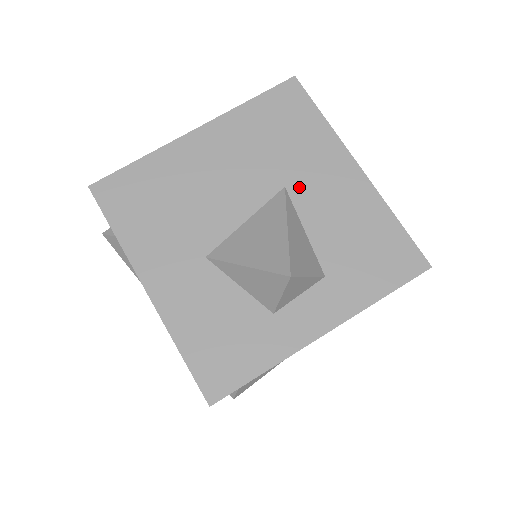
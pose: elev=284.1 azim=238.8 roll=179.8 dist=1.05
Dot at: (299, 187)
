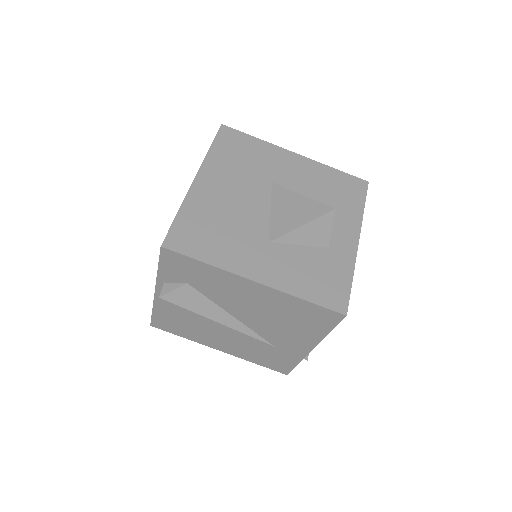
Dot at: (279, 179)
